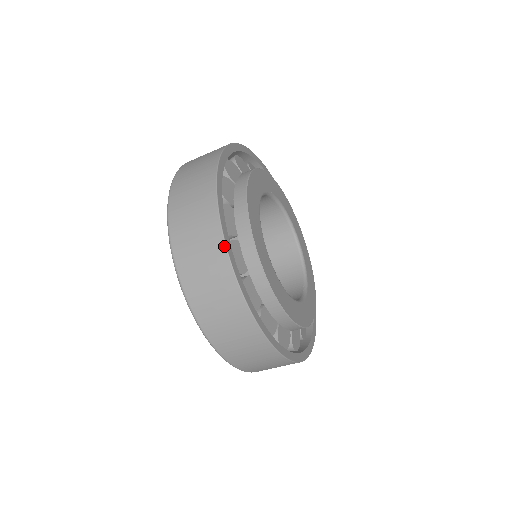
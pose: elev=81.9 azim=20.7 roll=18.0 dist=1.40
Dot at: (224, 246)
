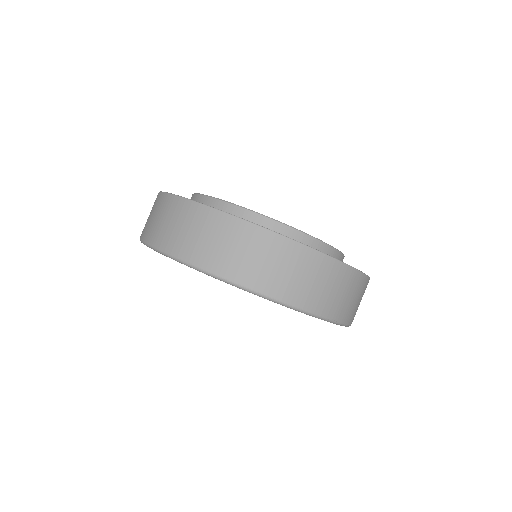
Dot at: (220, 212)
